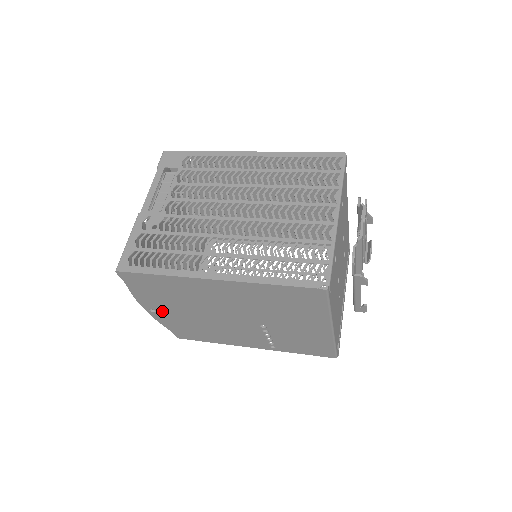
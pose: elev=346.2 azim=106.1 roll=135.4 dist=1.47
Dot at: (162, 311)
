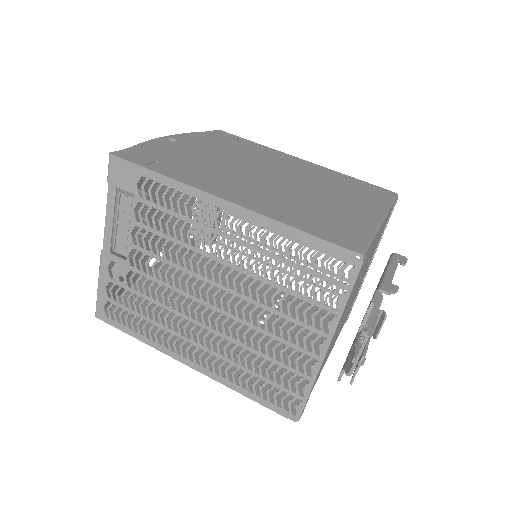
Dot at: occluded
